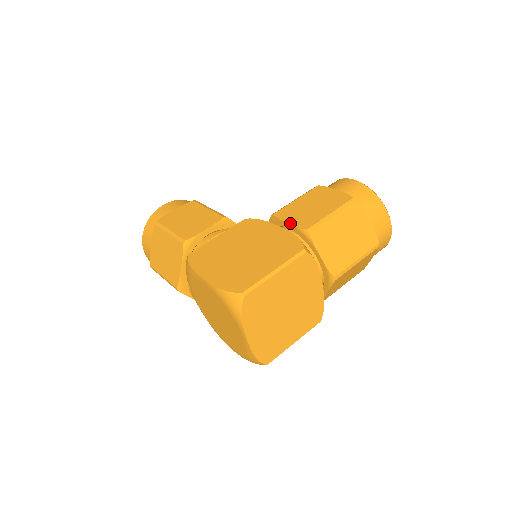
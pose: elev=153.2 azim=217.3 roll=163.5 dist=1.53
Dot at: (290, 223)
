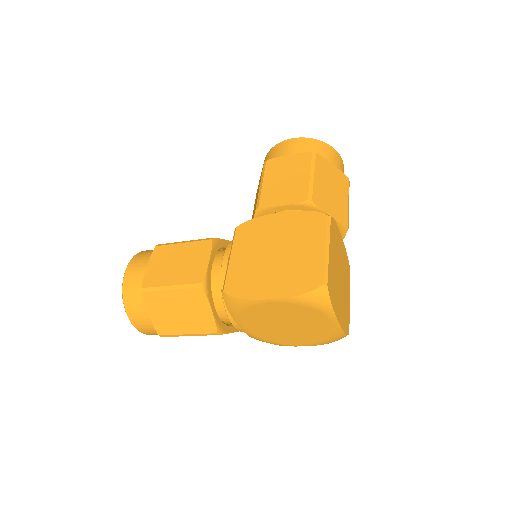
Dot at: (285, 204)
